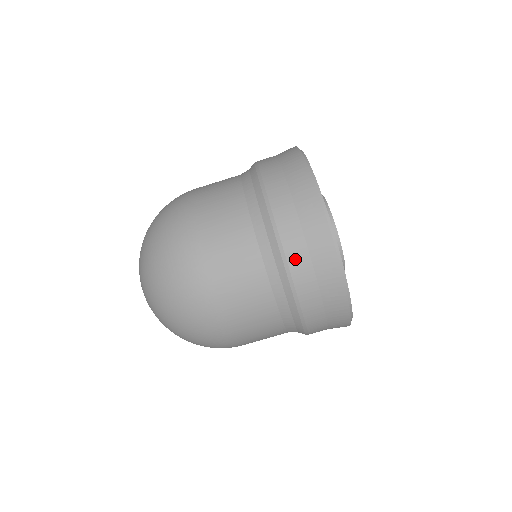
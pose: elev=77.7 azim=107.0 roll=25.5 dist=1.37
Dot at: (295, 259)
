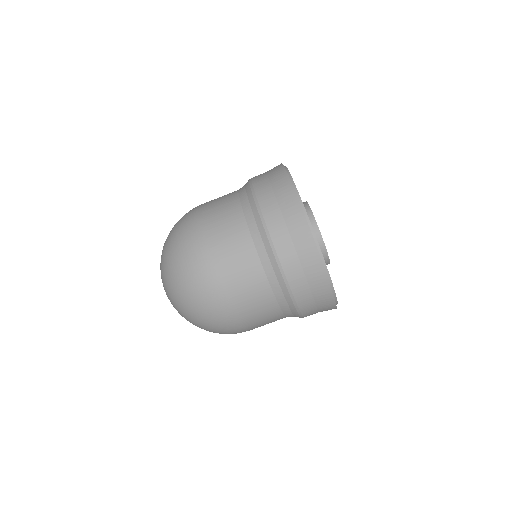
Dot at: (284, 255)
